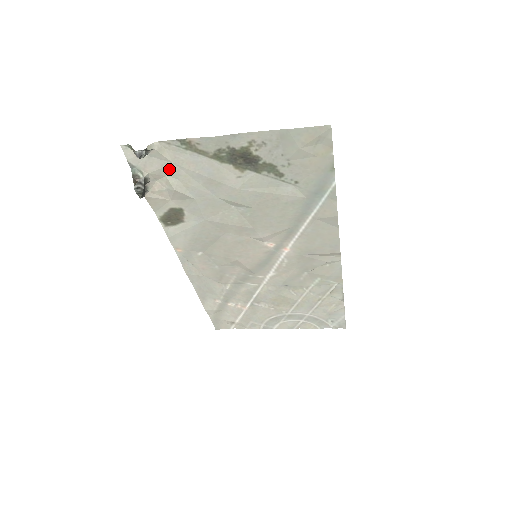
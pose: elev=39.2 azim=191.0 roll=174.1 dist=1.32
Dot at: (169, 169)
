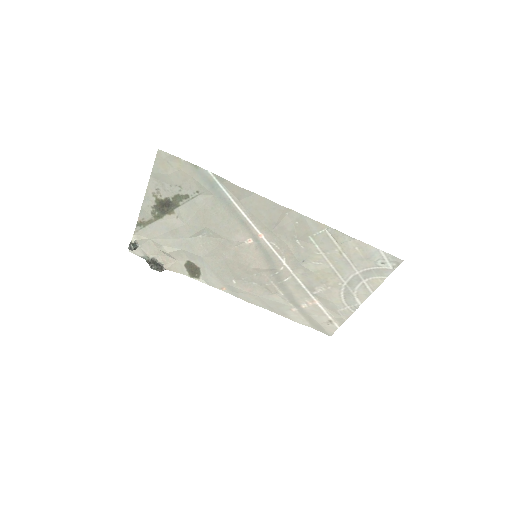
Dot at: (154, 244)
